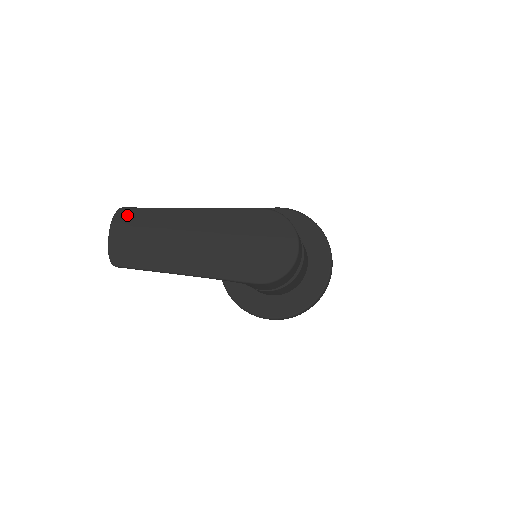
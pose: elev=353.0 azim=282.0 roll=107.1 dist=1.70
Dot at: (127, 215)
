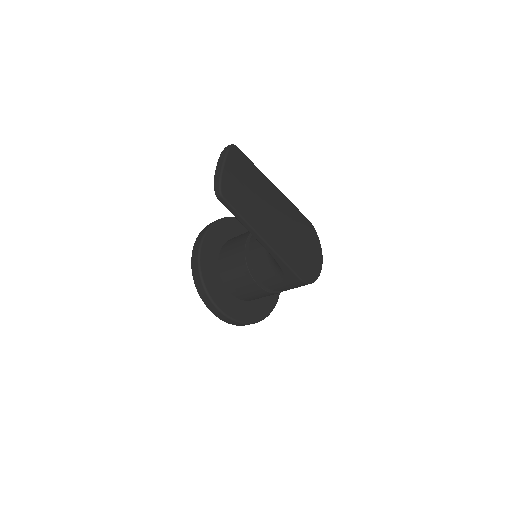
Dot at: (239, 155)
